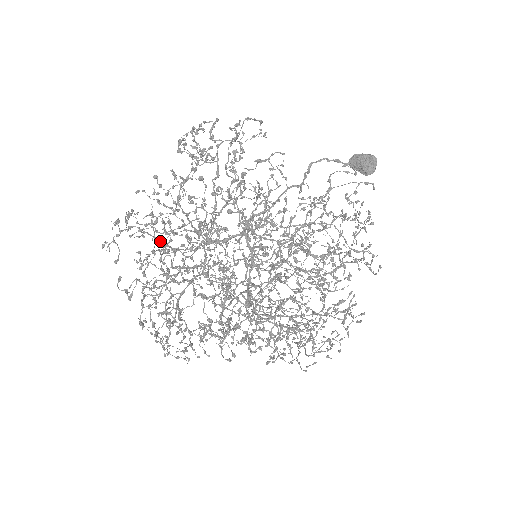
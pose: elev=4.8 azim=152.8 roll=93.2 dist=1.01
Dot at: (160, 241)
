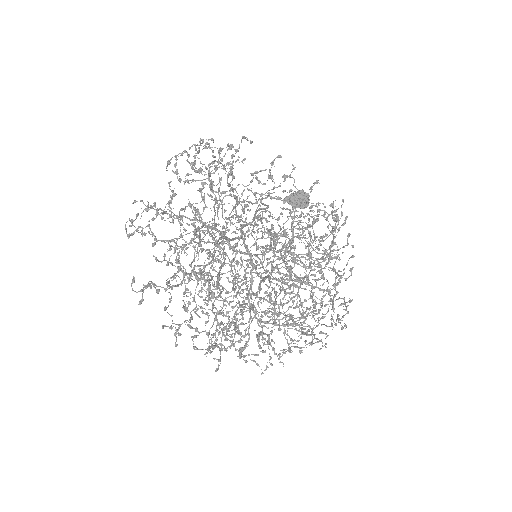
Dot at: (174, 240)
